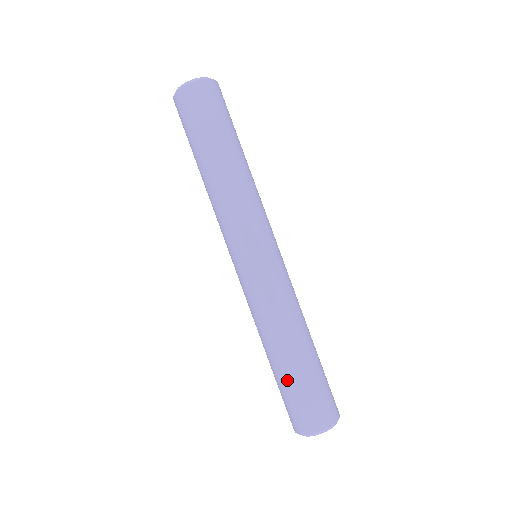
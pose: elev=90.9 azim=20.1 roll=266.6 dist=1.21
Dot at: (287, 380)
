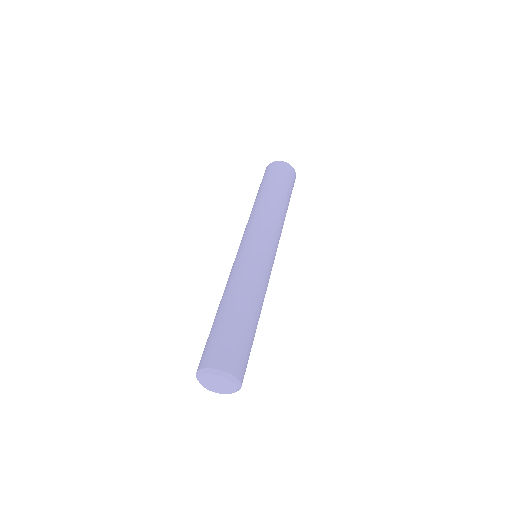
Dot at: (234, 323)
